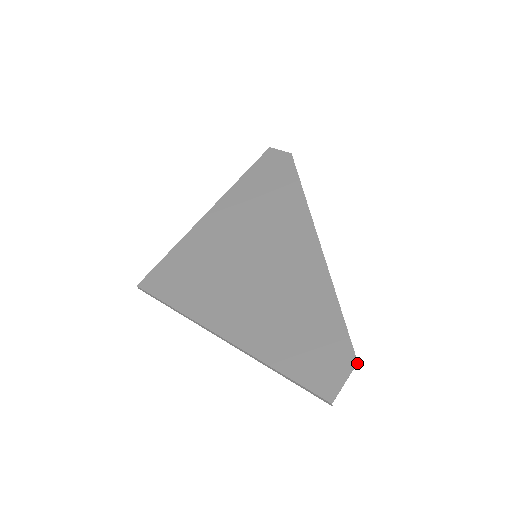
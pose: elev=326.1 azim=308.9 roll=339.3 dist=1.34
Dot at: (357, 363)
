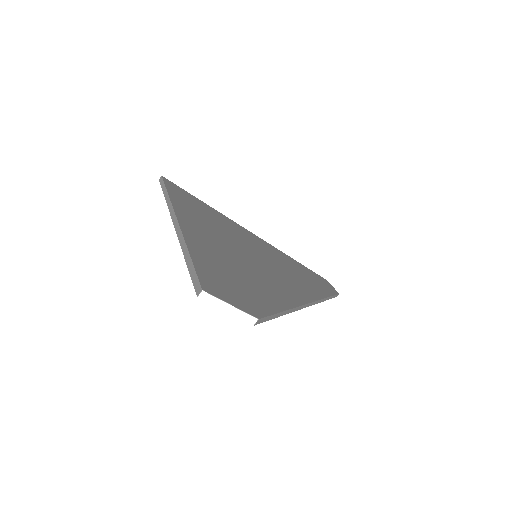
Dot at: (255, 324)
